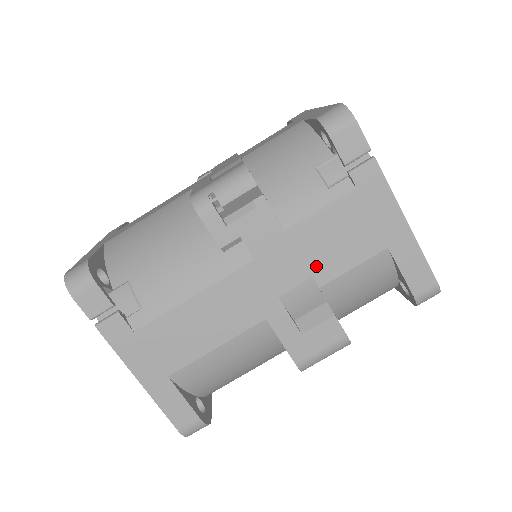
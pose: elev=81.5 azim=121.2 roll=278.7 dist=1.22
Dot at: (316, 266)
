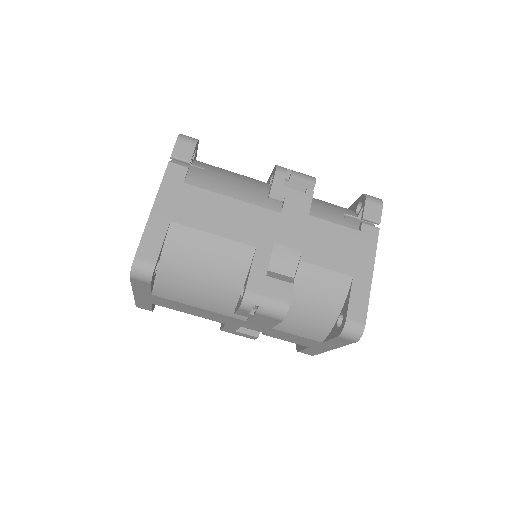
Dot at: (308, 248)
